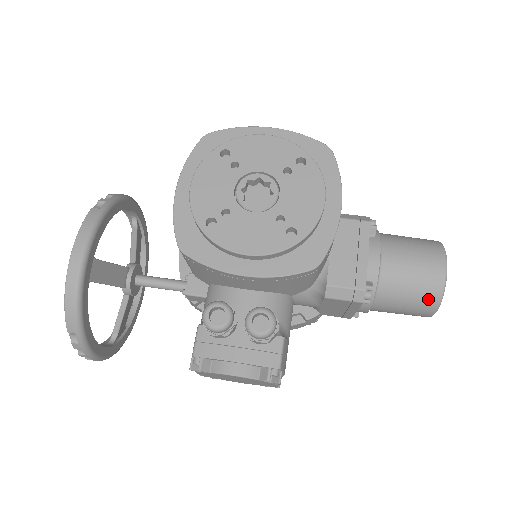
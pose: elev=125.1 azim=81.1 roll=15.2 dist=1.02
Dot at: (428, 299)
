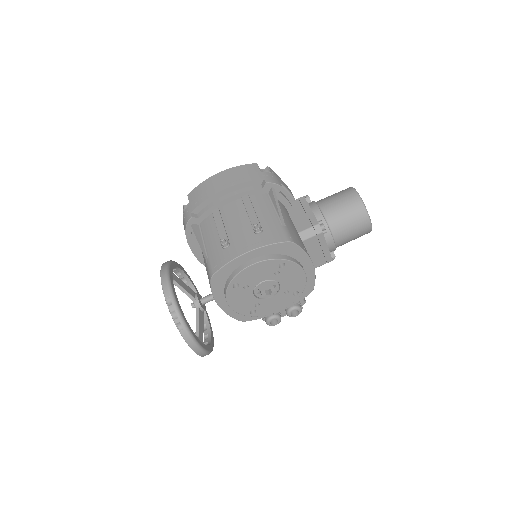
Dot at: occluded
